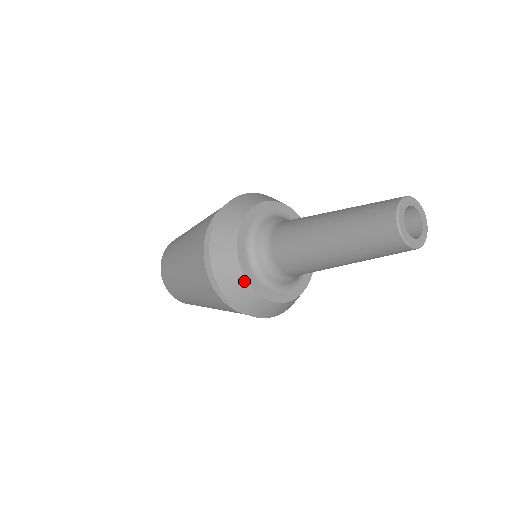
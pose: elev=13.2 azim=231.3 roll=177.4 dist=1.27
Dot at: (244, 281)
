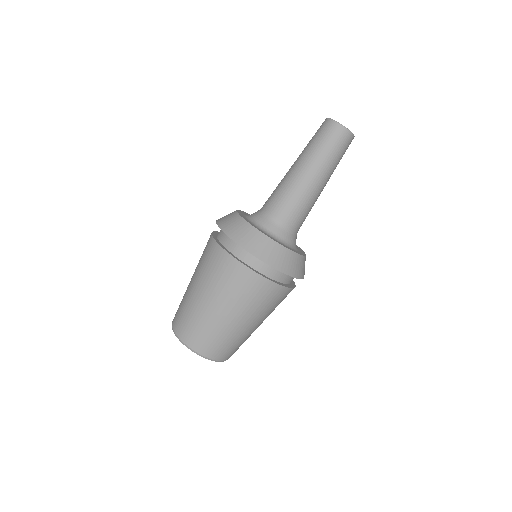
Dot at: (257, 231)
